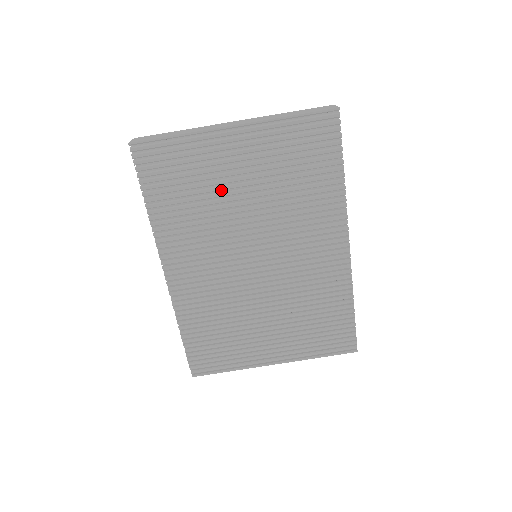
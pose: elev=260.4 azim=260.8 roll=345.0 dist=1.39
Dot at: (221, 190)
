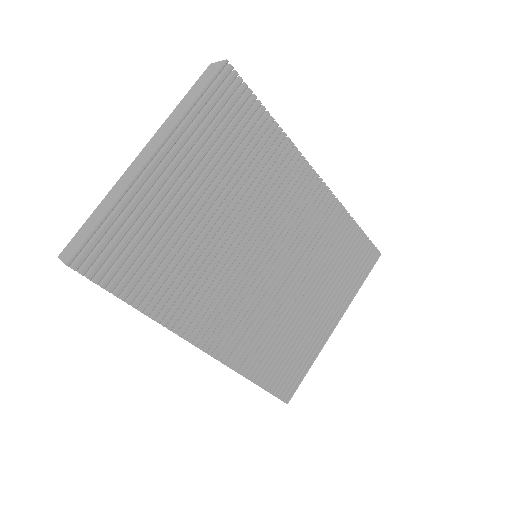
Dot at: (187, 227)
